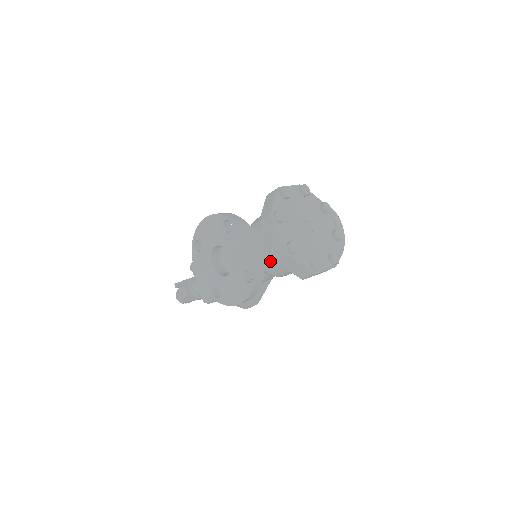
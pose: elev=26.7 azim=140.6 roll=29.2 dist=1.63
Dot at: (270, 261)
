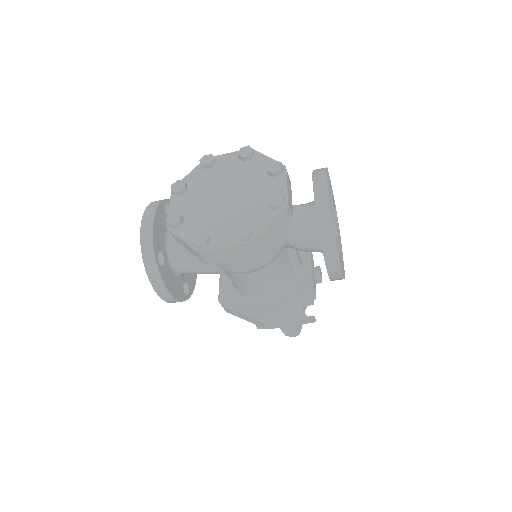
Dot at: occluded
